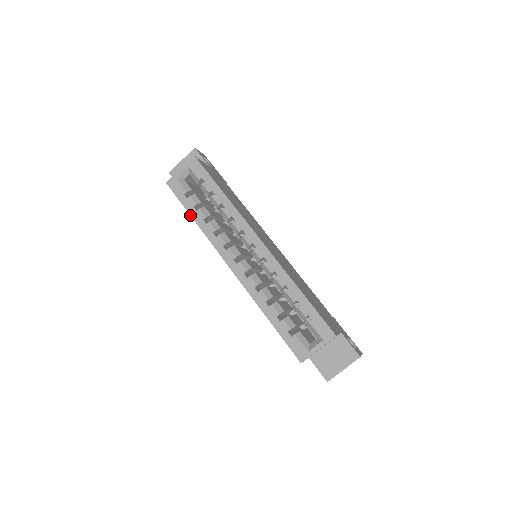
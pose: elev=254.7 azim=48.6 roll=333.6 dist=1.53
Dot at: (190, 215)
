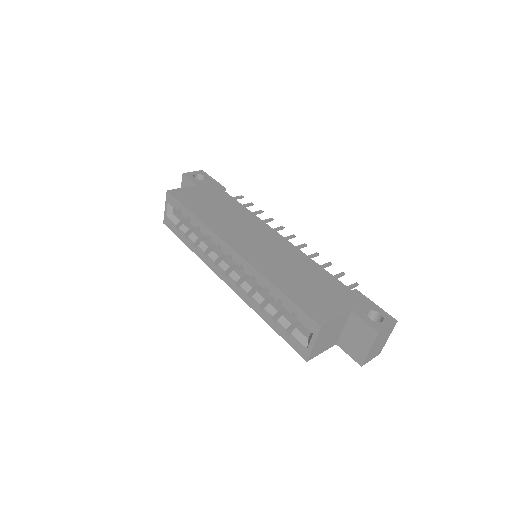
Dot at: (186, 245)
